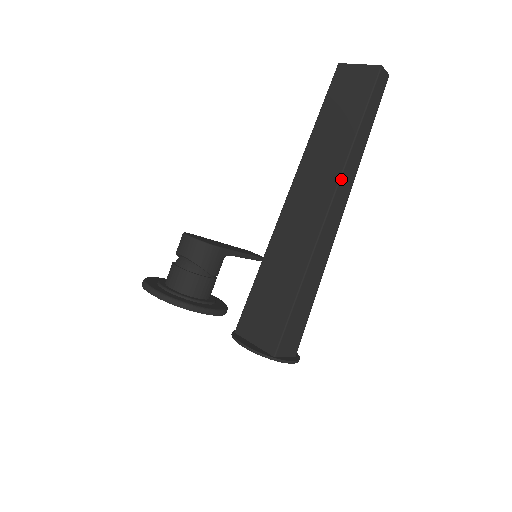
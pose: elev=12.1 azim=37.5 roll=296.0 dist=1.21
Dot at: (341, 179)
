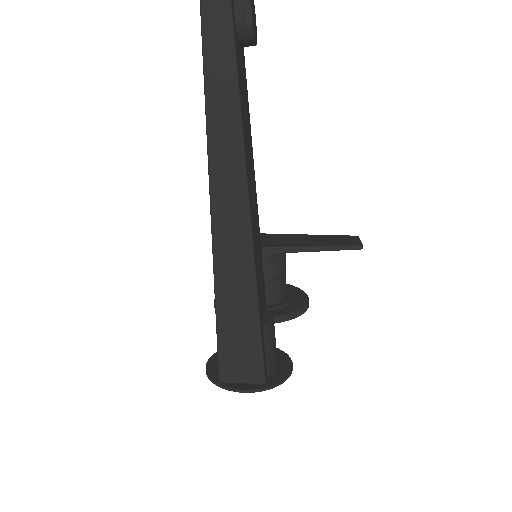
Dot at: (210, 152)
